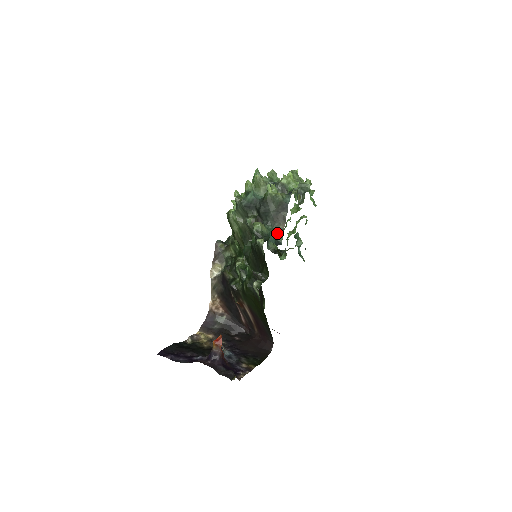
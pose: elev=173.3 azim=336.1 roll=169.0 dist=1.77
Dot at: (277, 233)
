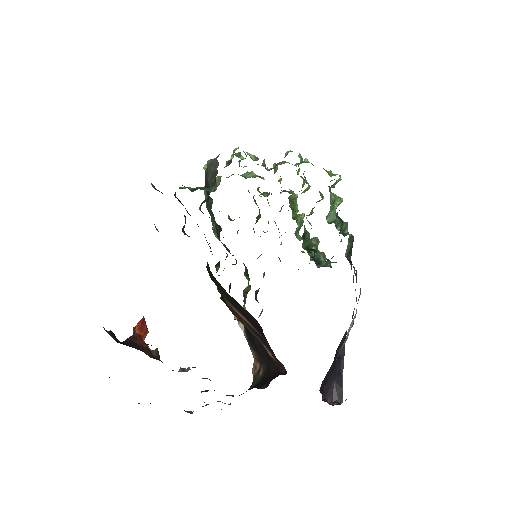
Dot at: (213, 188)
